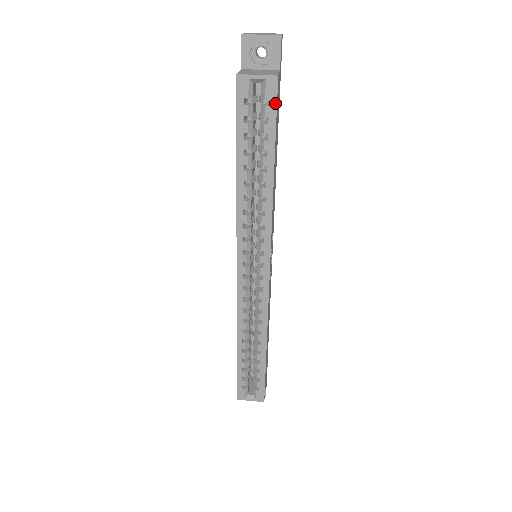
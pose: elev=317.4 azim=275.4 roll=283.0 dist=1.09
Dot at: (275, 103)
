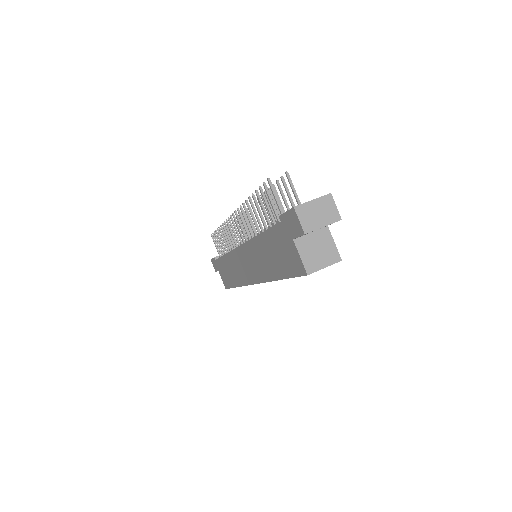
Dot at: occluded
